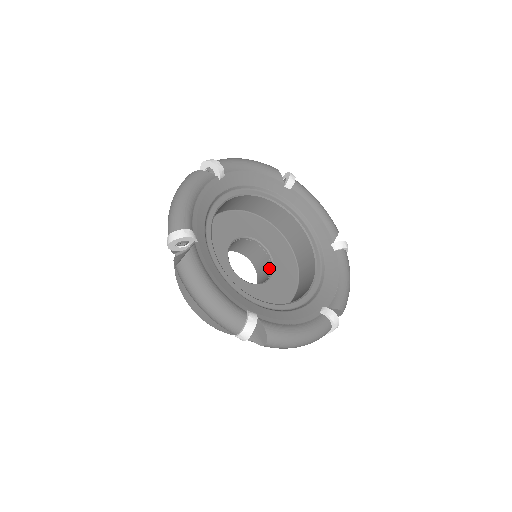
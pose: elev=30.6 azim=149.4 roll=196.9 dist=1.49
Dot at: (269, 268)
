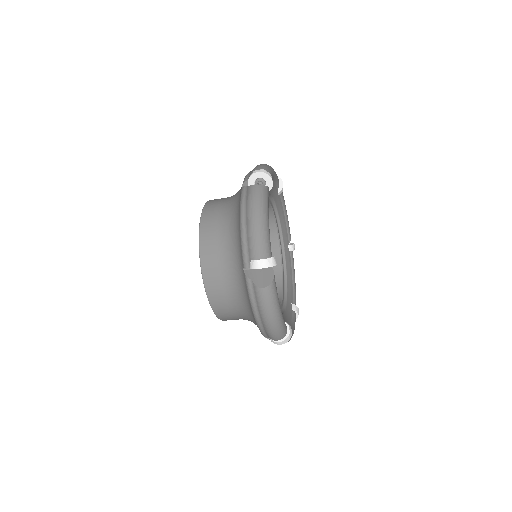
Dot at: occluded
